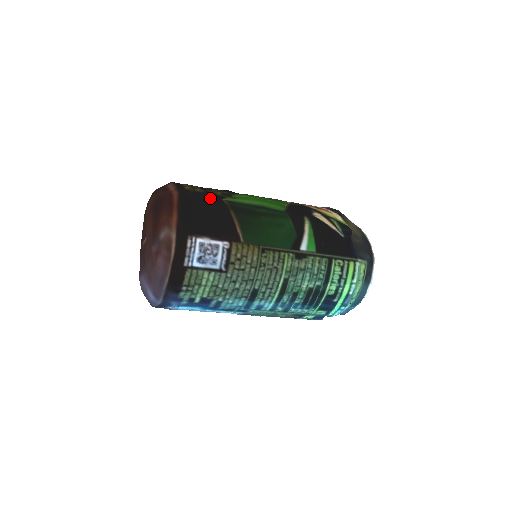
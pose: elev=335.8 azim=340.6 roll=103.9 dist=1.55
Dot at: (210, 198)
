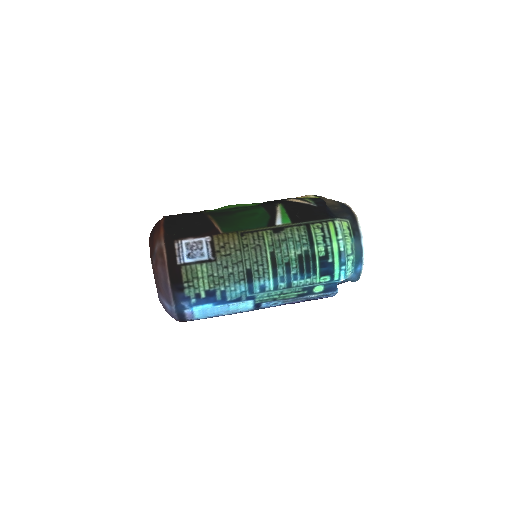
Dot at: (191, 214)
